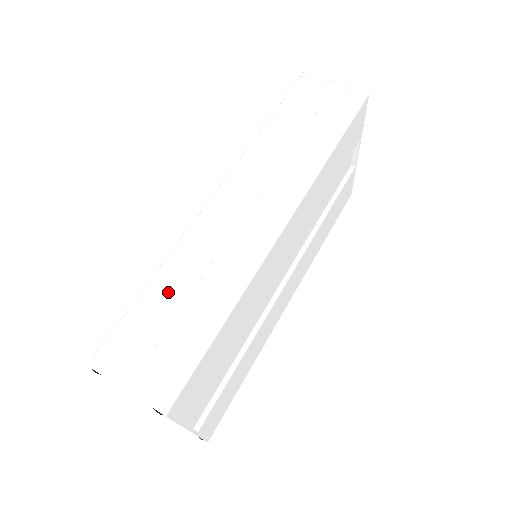
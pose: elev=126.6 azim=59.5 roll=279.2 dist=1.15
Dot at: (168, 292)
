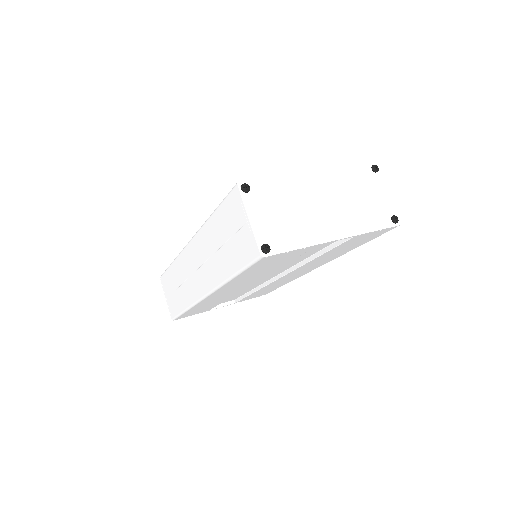
Dot at: (174, 277)
